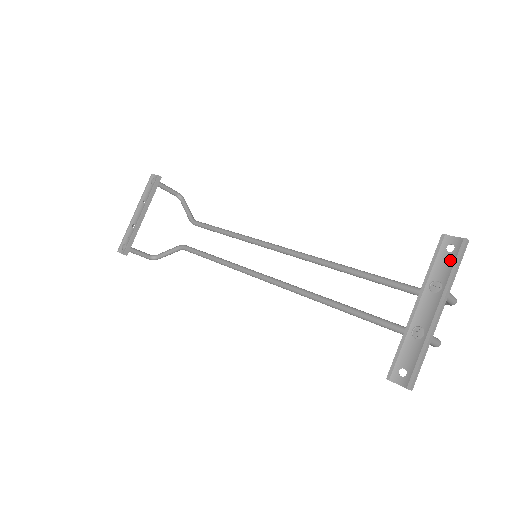
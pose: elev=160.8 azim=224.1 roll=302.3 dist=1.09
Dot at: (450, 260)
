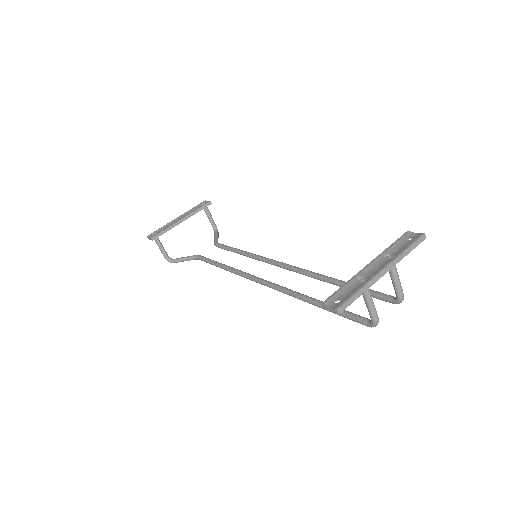
Dot at: (407, 244)
